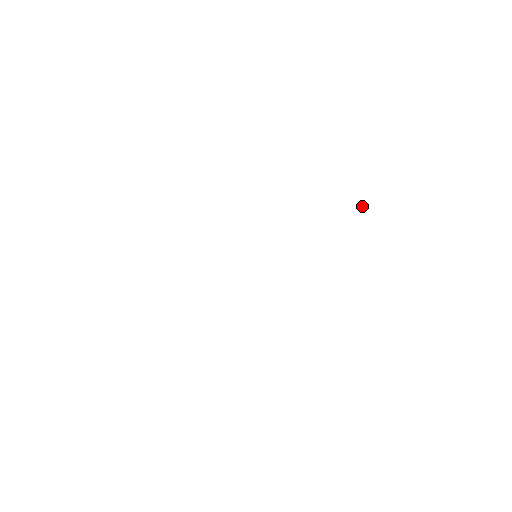
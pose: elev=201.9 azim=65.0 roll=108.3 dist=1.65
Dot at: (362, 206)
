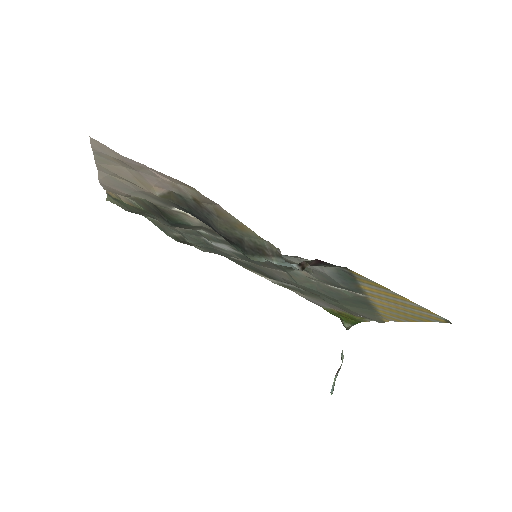
Dot at: occluded
